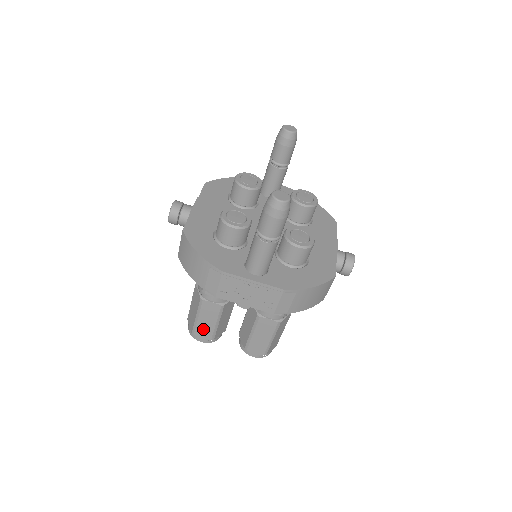
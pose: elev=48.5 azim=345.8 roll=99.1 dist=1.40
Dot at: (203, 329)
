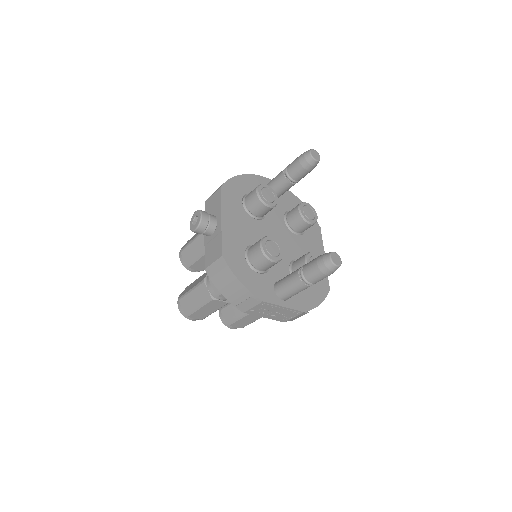
Dot at: (199, 314)
